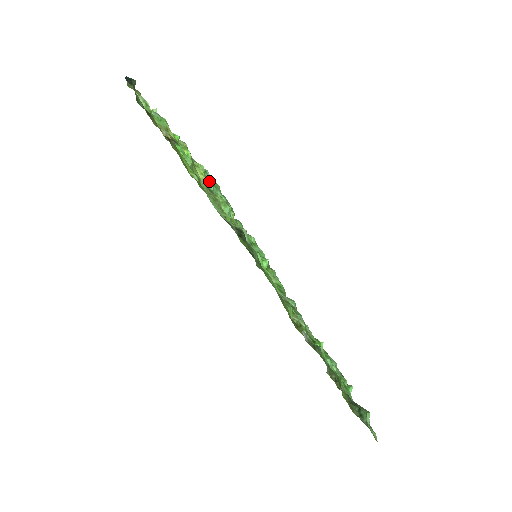
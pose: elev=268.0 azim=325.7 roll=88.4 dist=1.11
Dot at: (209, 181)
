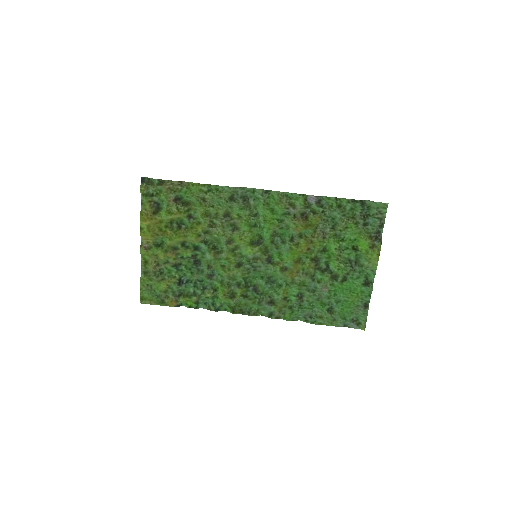
Dot at: (199, 243)
